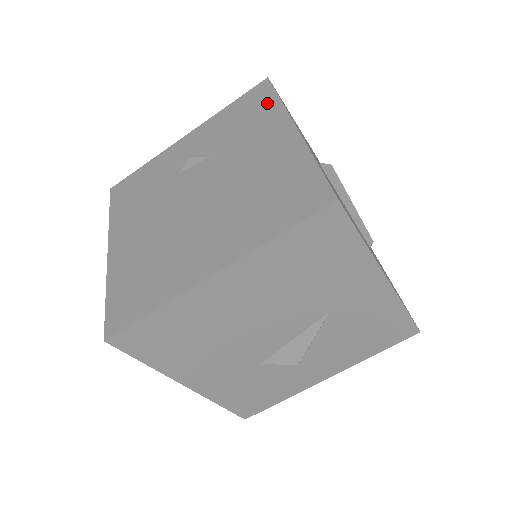
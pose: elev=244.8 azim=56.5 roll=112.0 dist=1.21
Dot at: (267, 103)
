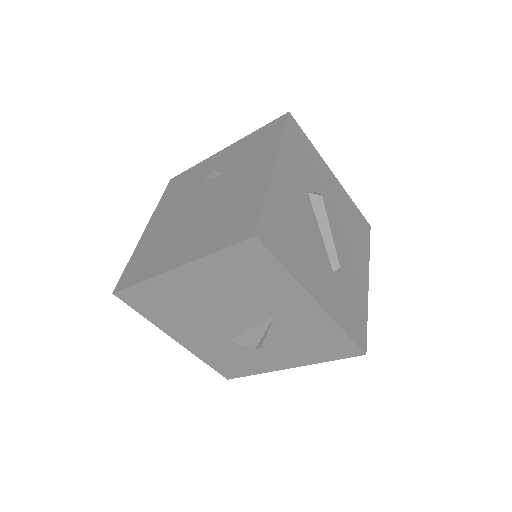
Dot at: (274, 137)
